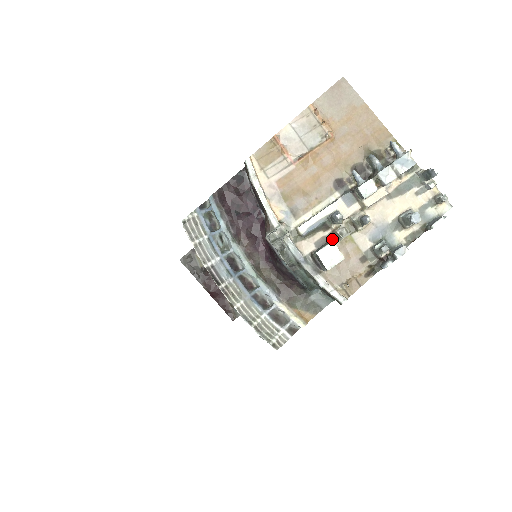
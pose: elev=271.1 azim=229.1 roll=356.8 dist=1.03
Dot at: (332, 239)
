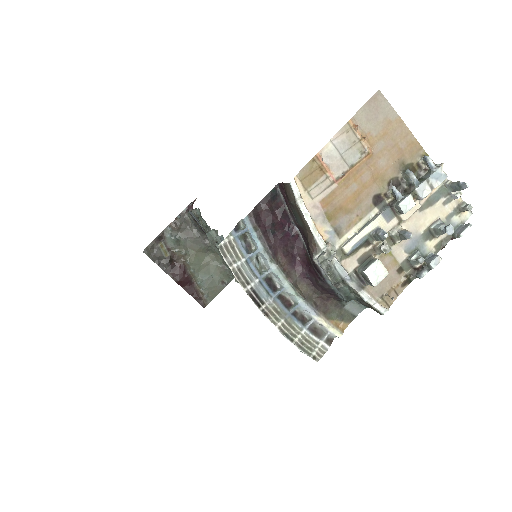
Dot at: (373, 254)
